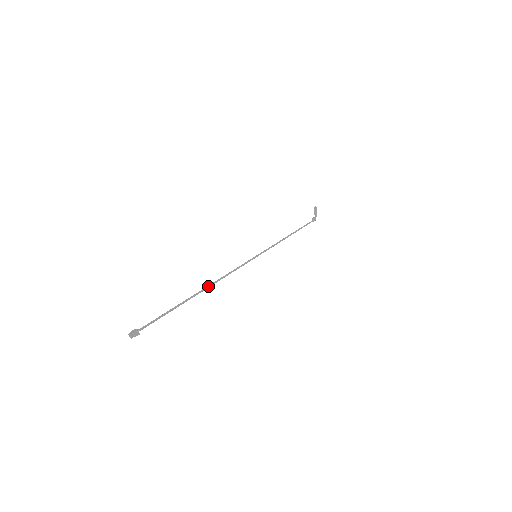
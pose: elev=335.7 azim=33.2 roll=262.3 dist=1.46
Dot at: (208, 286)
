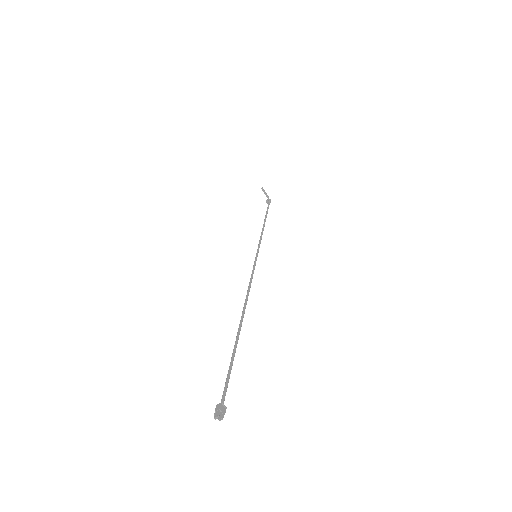
Dot at: (243, 309)
